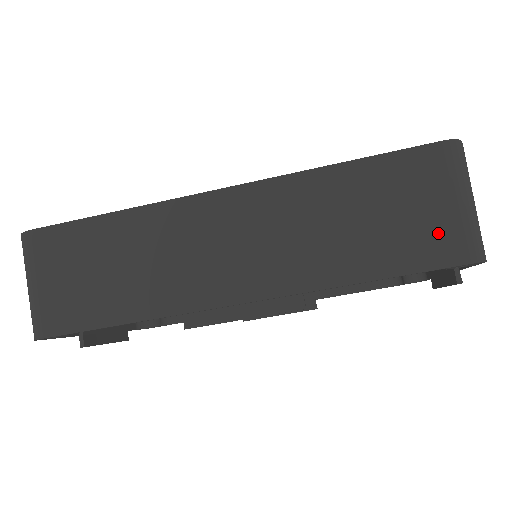
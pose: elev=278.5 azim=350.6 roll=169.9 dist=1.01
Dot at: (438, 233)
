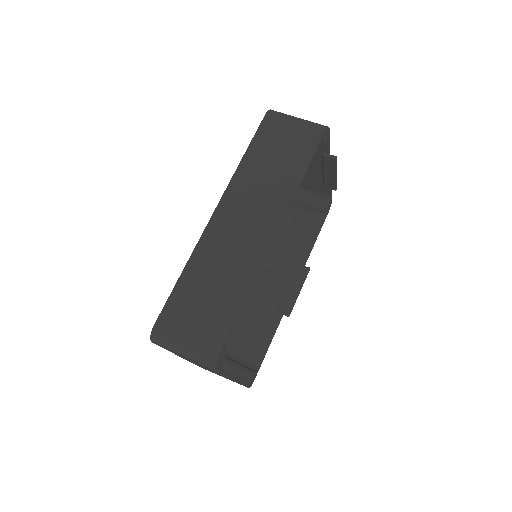
Dot at: (303, 135)
